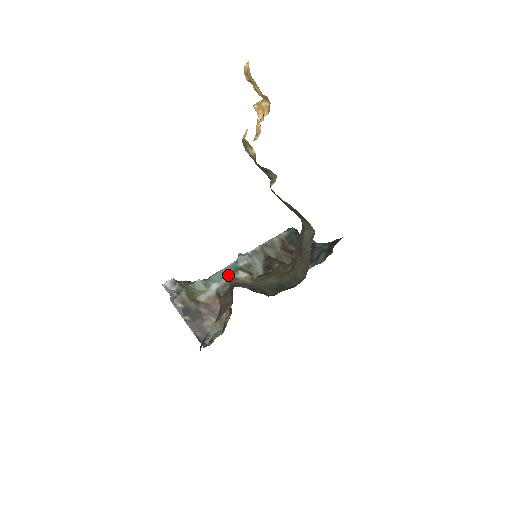
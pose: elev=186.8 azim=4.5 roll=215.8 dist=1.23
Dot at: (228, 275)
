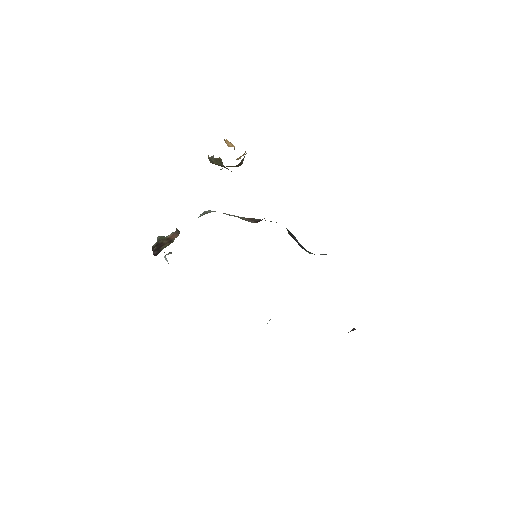
Dot at: occluded
